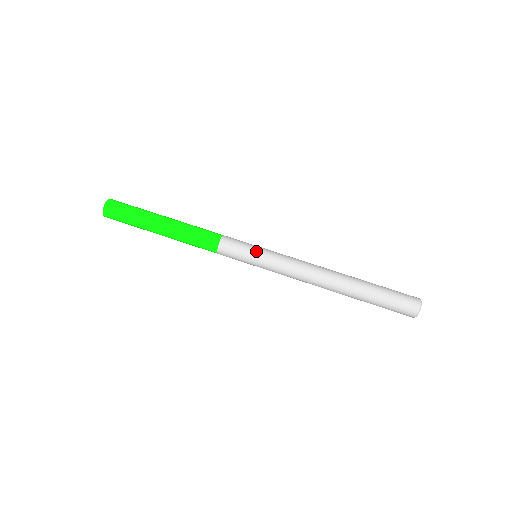
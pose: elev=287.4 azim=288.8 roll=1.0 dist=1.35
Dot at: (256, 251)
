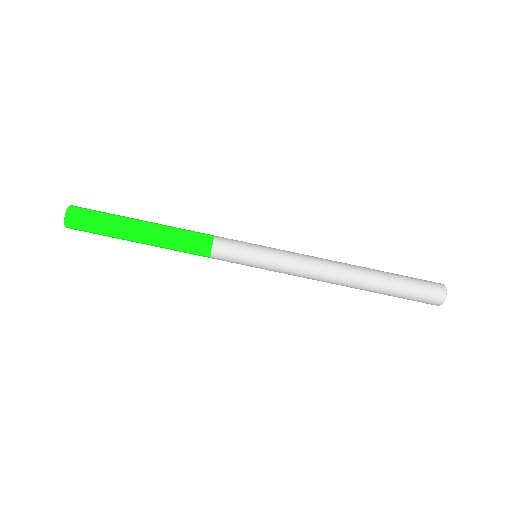
Dot at: (256, 254)
